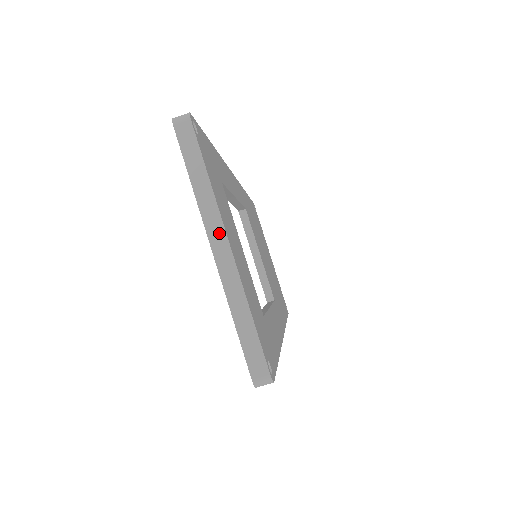
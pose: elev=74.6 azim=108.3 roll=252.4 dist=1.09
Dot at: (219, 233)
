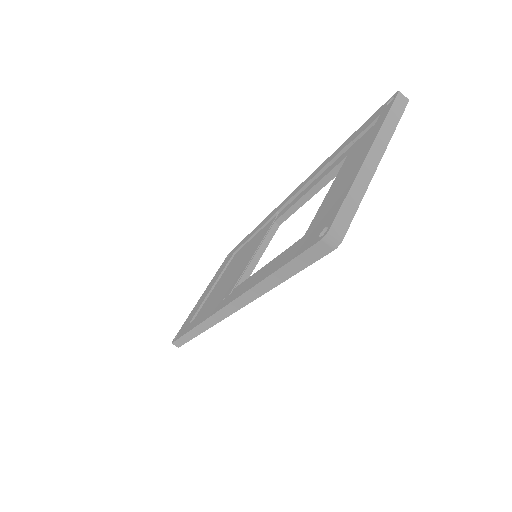
Dot at: (380, 151)
